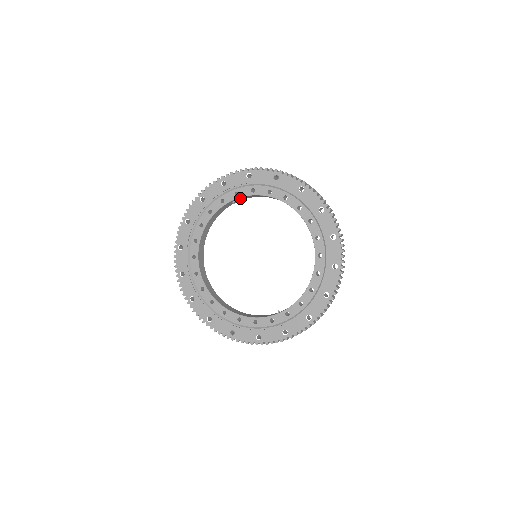
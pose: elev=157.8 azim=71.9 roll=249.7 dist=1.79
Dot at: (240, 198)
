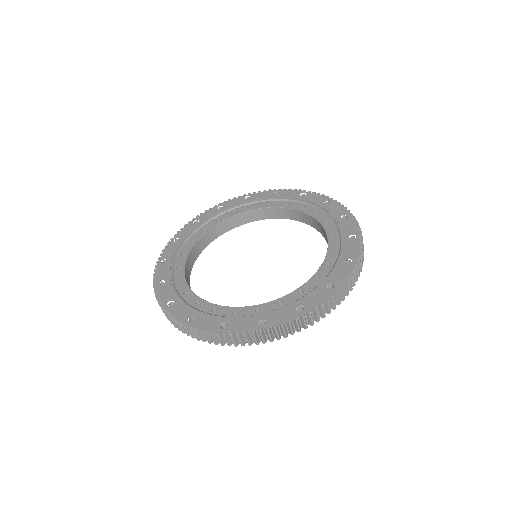
Dot at: (238, 218)
